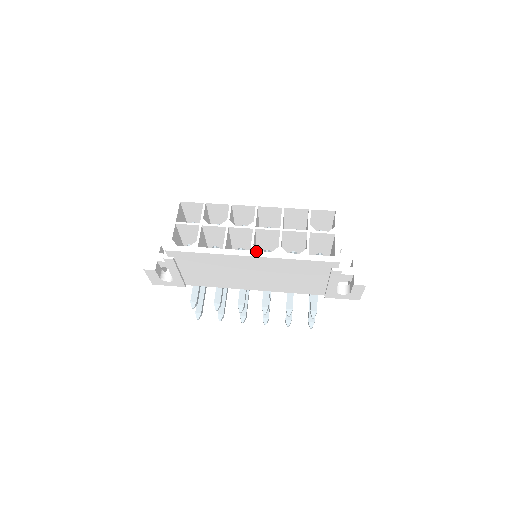
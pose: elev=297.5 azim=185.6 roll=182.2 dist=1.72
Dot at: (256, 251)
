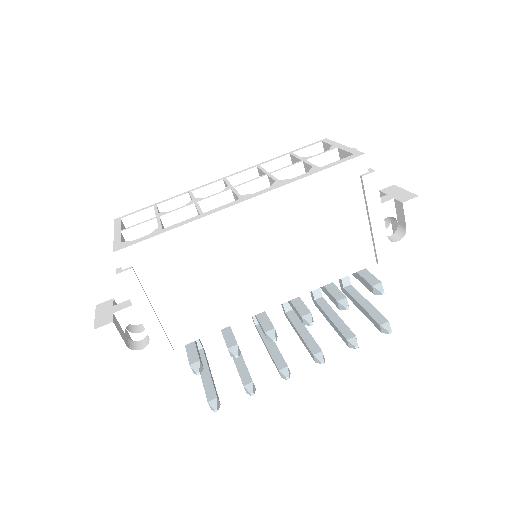
Dot at: (248, 196)
